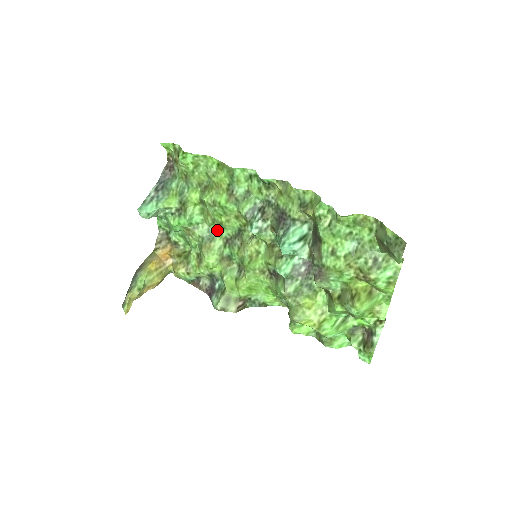
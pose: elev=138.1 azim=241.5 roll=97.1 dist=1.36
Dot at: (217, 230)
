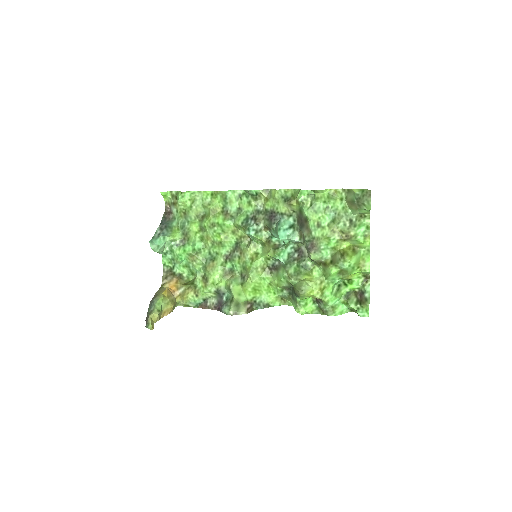
Dot at: (217, 250)
